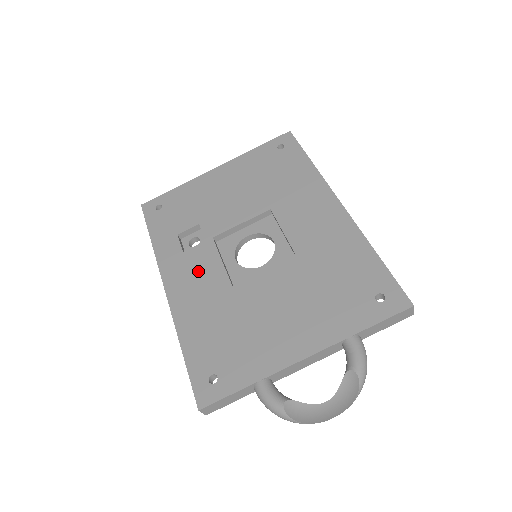
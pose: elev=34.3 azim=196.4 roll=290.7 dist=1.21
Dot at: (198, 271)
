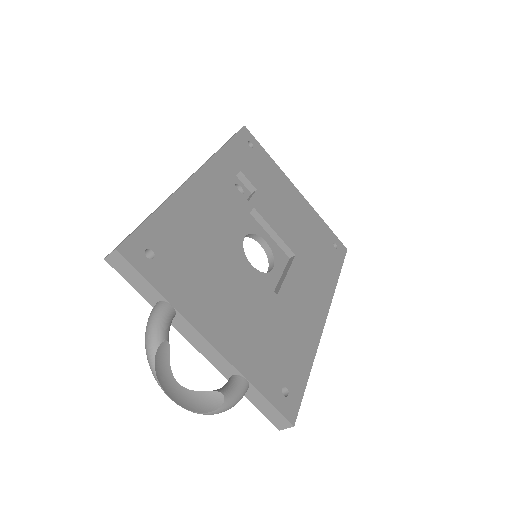
Dot at: (225, 202)
